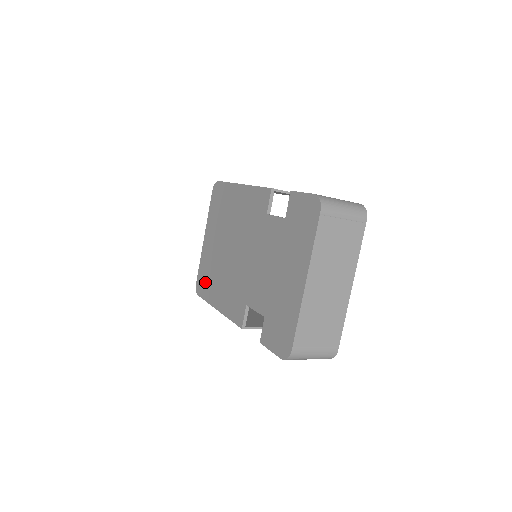
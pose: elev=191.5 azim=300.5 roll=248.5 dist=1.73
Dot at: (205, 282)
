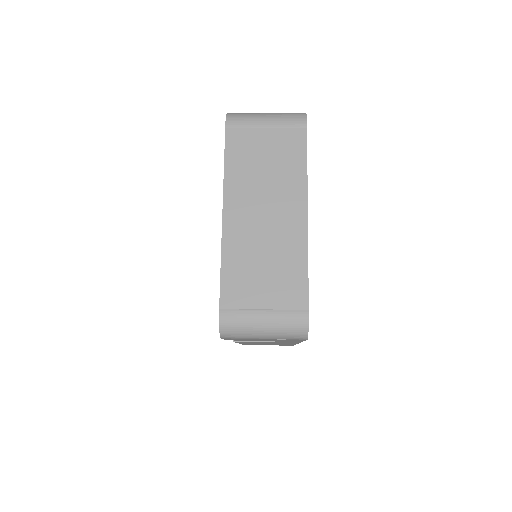
Dot at: occluded
